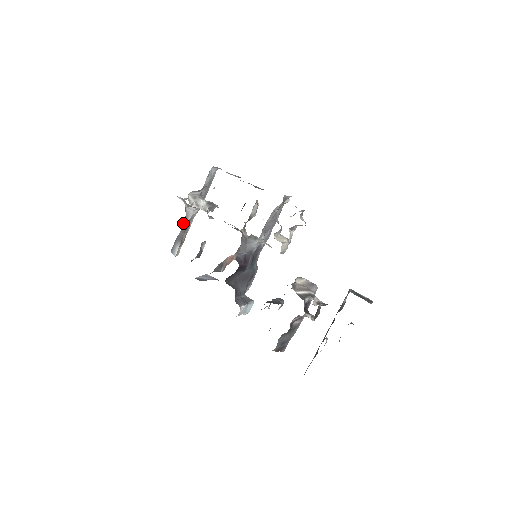
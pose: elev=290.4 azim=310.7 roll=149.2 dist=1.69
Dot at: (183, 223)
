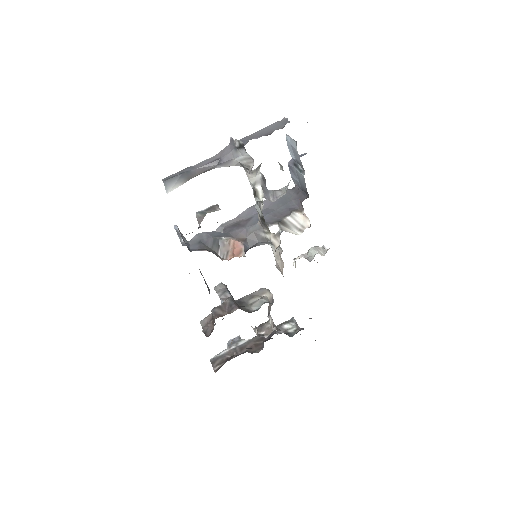
Dot at: (208, 164)
